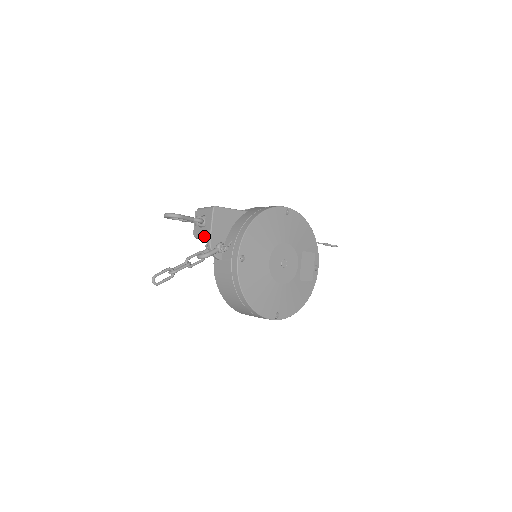
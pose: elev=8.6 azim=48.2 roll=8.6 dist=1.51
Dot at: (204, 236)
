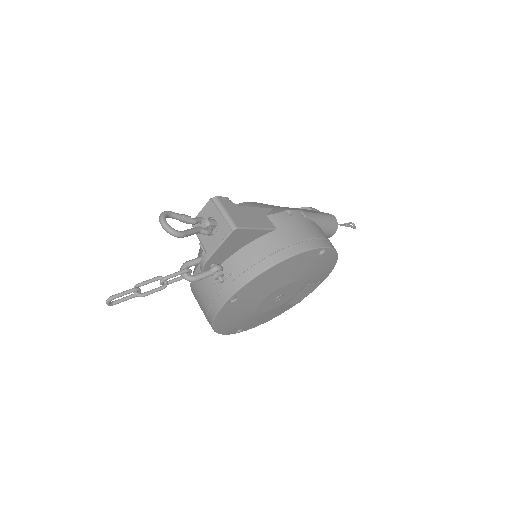
Dot at: (203, 245)
